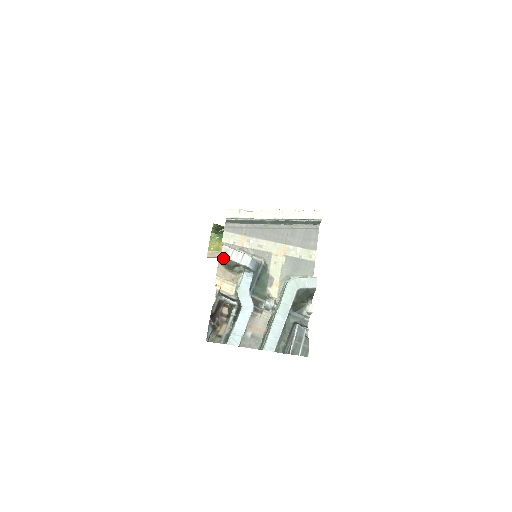
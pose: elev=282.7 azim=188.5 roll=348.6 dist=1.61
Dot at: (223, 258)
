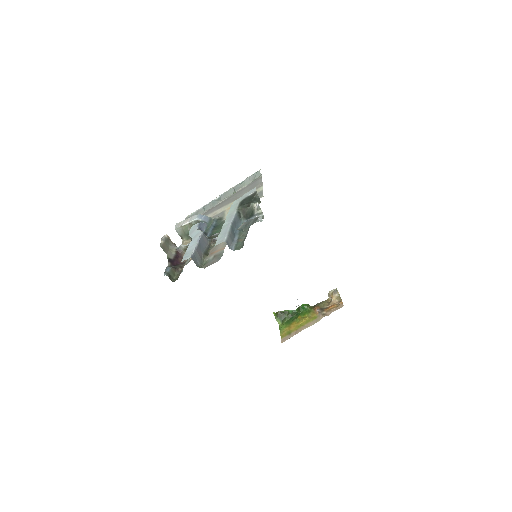
Dot at: (178, 230)
